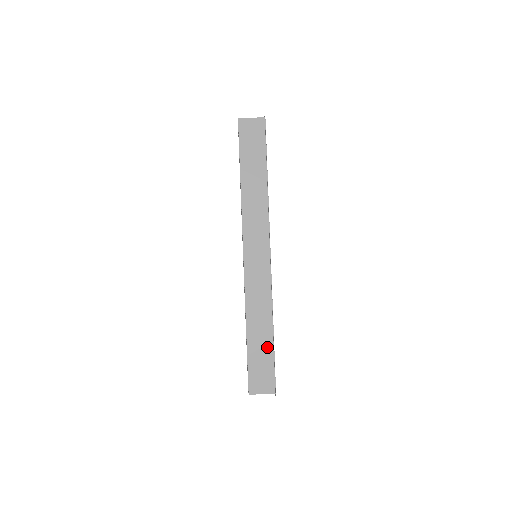
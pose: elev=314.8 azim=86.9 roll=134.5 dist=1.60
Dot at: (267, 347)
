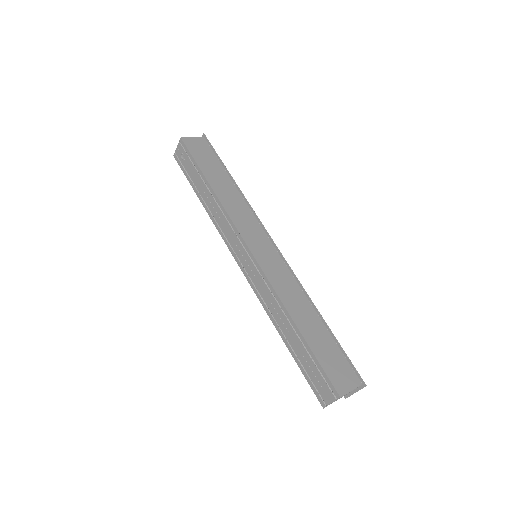
Dot at: (324, 336)
